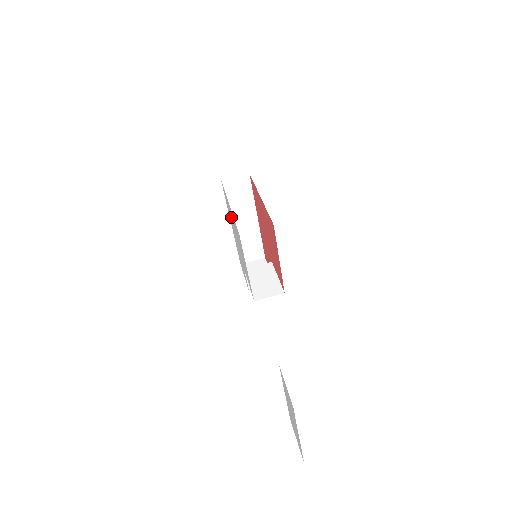
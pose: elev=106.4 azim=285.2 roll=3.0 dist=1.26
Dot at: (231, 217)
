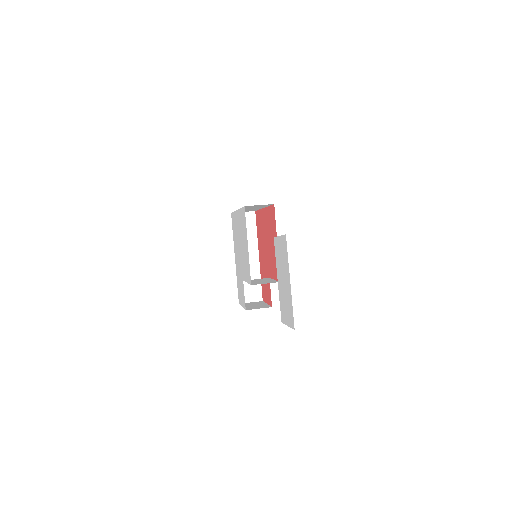
Dot at: (237, 231)
